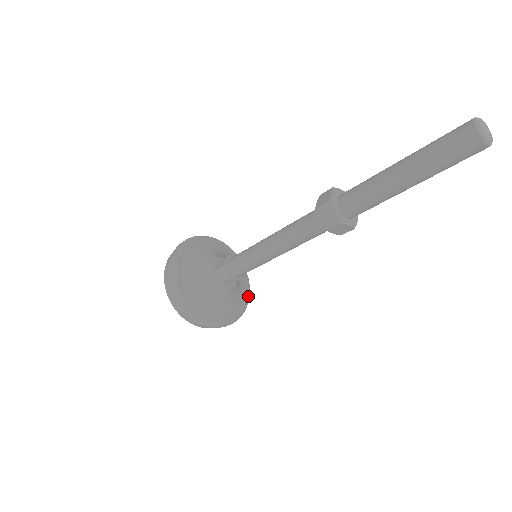
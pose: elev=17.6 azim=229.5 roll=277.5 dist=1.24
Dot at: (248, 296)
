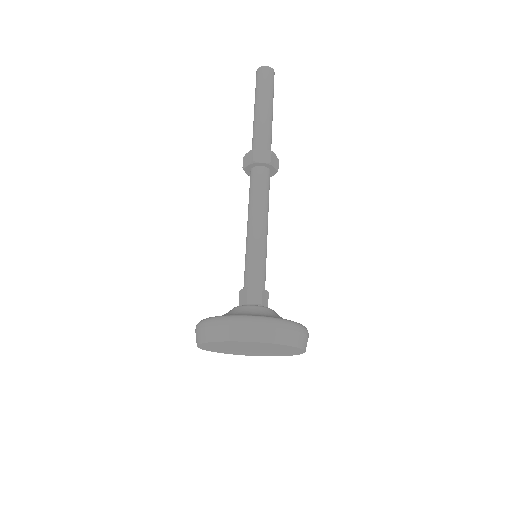
Dot at: occluded
